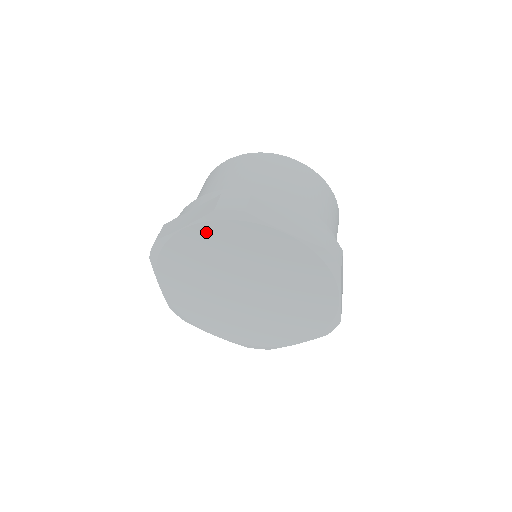
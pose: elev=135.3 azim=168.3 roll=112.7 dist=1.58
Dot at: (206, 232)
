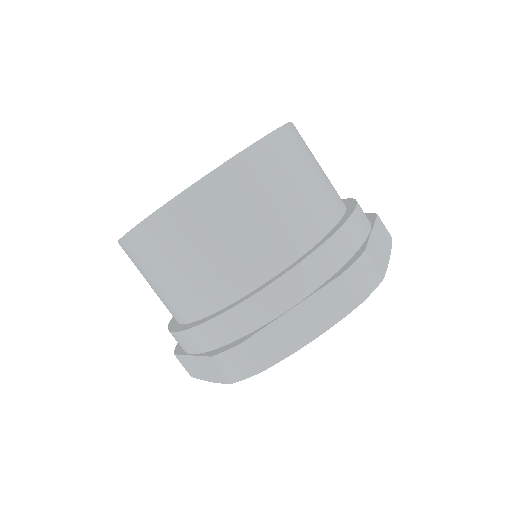
Dot at: occluded
